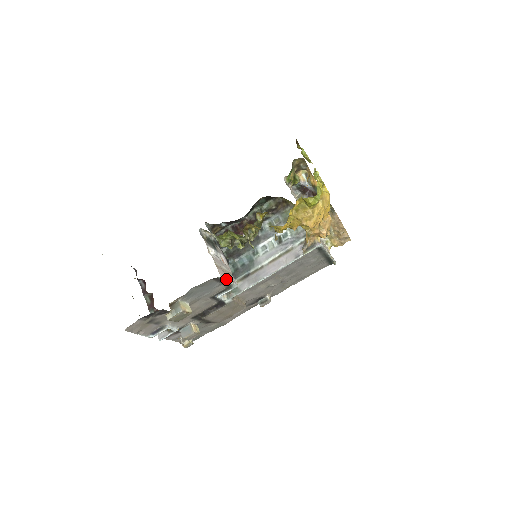
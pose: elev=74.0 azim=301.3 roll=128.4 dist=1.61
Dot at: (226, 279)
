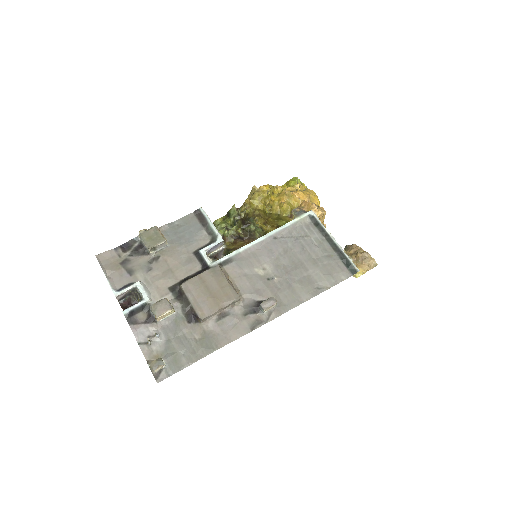
Dot at: (208, 218)
